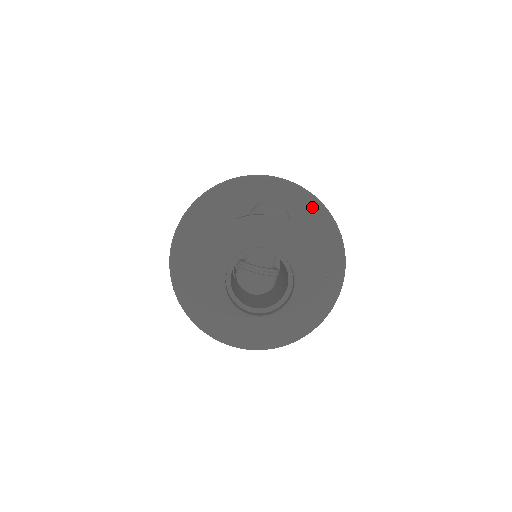
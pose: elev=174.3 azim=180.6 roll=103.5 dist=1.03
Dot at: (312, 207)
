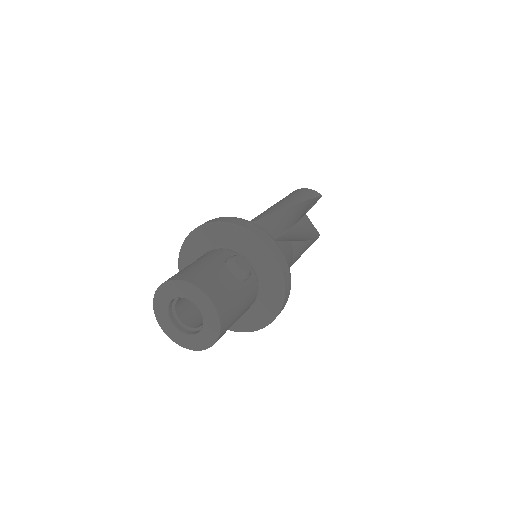
Dot at: (275, 273)
